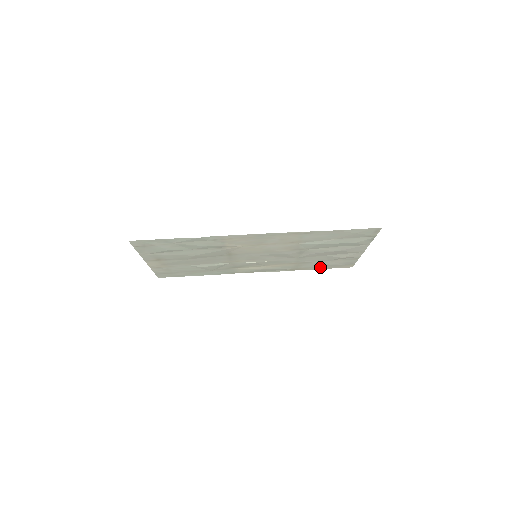
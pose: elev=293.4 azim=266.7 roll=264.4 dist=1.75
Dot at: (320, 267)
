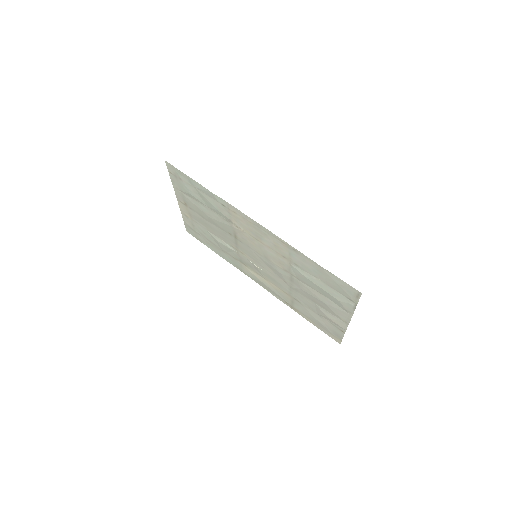
Dot at: (311, 319)
